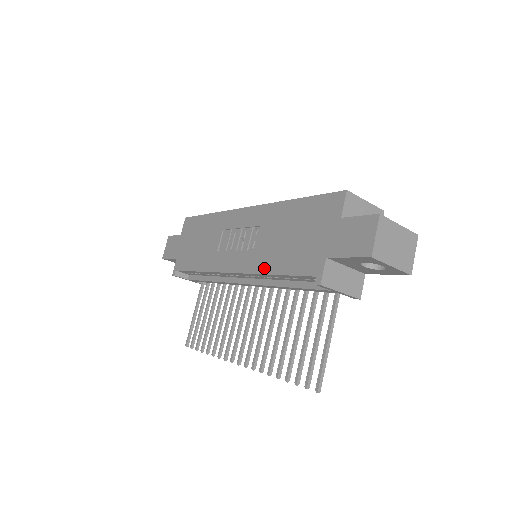
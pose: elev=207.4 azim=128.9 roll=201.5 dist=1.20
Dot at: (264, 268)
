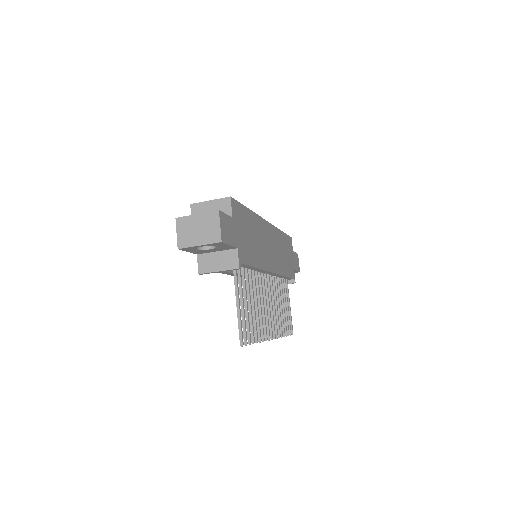
Dot at: occluded
